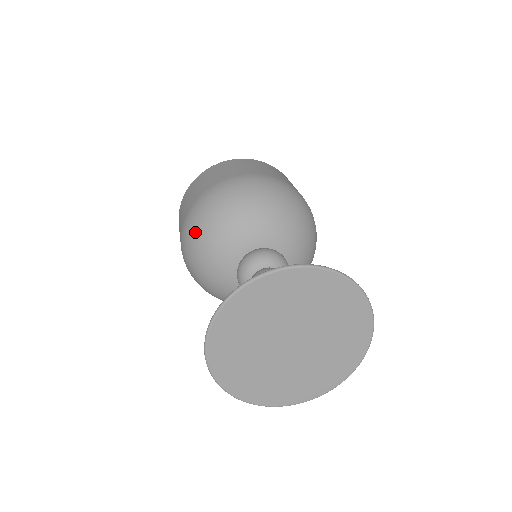
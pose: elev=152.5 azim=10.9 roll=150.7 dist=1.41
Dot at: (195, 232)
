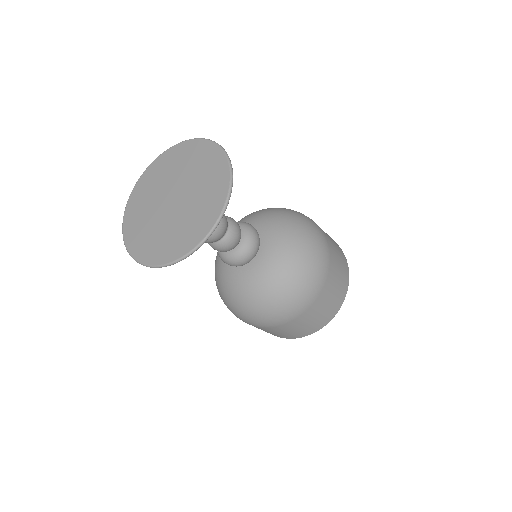
Dot at: occluded
